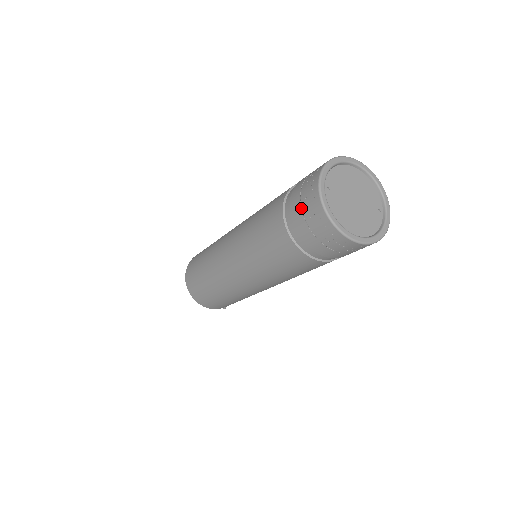
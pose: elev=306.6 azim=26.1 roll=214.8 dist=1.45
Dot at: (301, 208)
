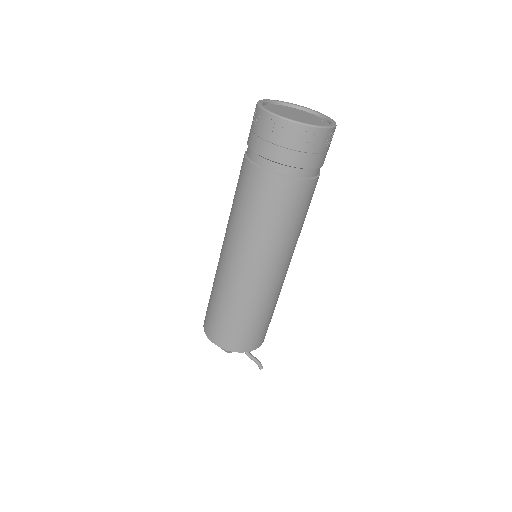
Dot at: (256, 135)
